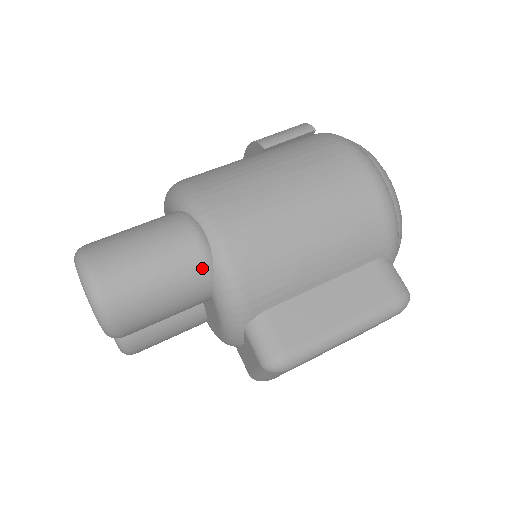
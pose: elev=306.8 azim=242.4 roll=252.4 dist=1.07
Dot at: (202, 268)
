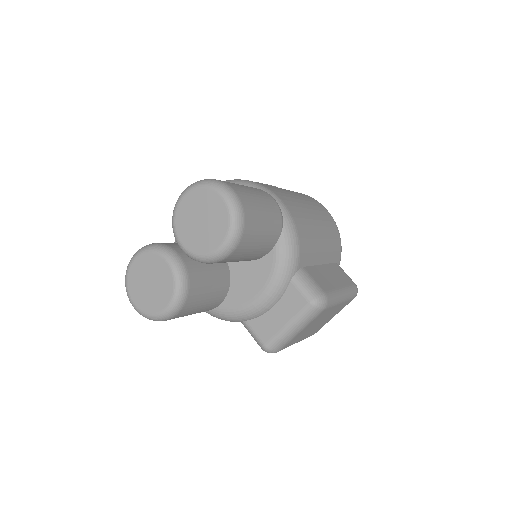
Dot at: (280, 218)
